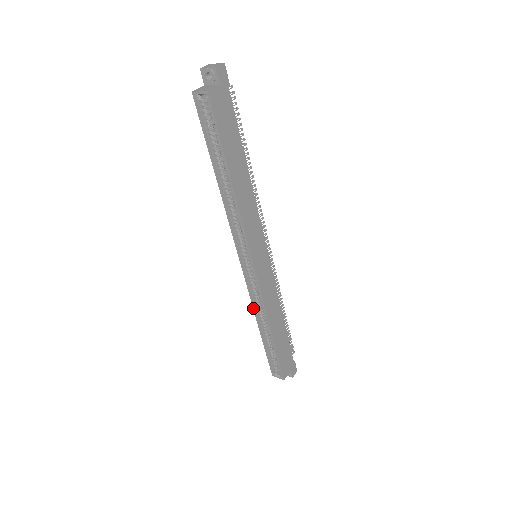
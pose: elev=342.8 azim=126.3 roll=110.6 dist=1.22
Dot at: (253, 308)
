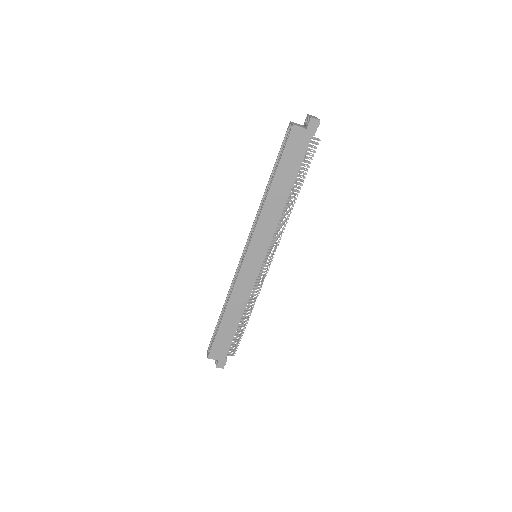
Dot at: (230, 288)
